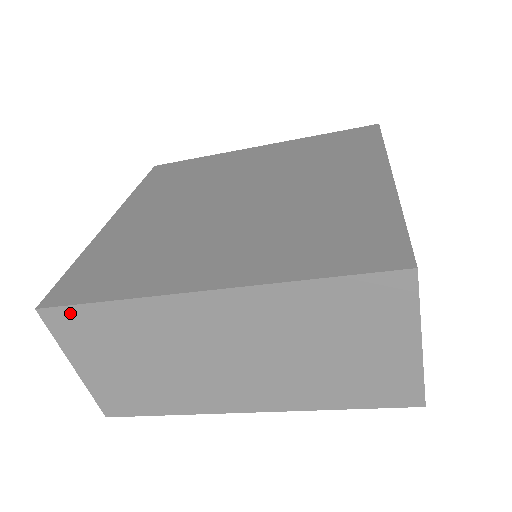
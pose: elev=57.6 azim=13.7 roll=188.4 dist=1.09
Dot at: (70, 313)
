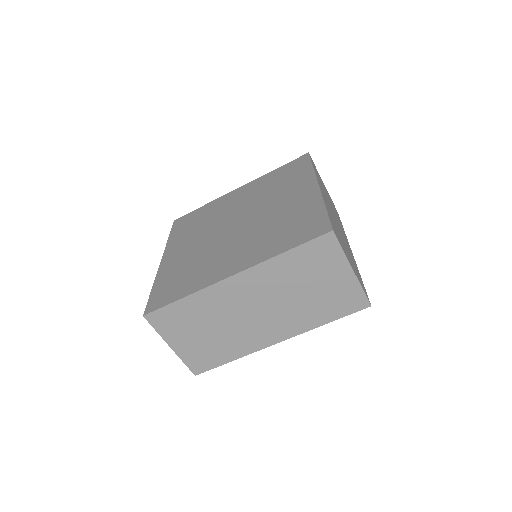
Dot at: (163, 312)
